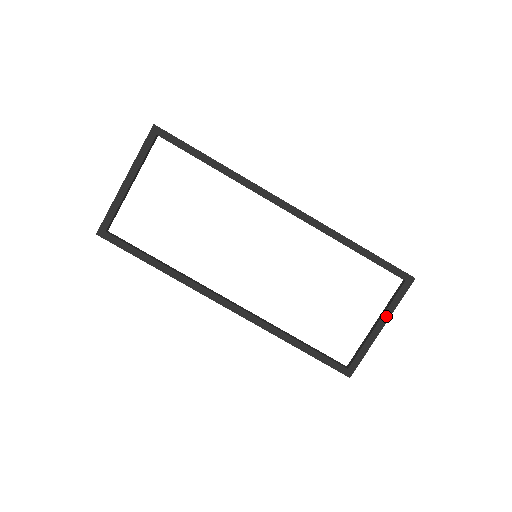
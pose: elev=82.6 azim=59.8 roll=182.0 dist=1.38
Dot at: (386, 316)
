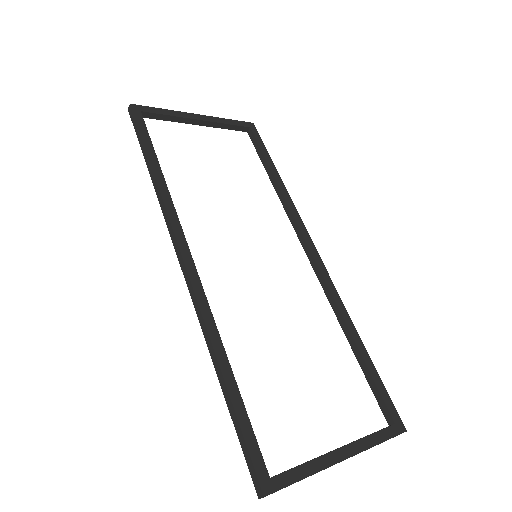
Dot at: (357, 446)
